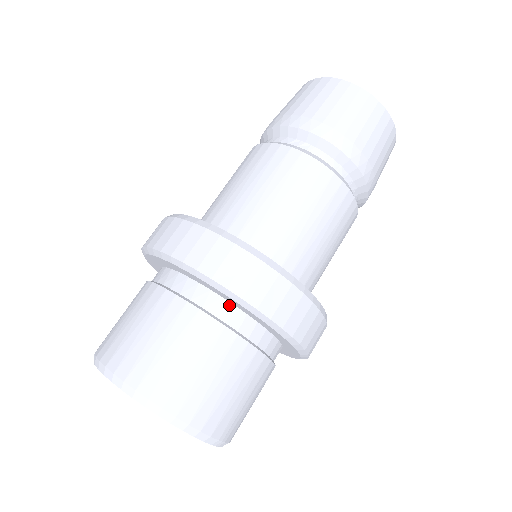
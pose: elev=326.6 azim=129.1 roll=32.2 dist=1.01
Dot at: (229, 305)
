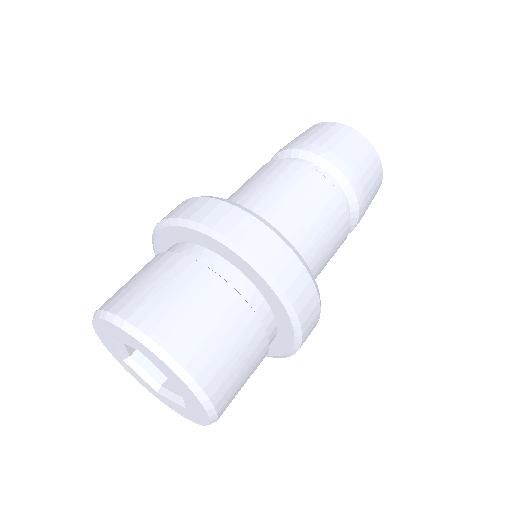
Dot at: (252, 286)
